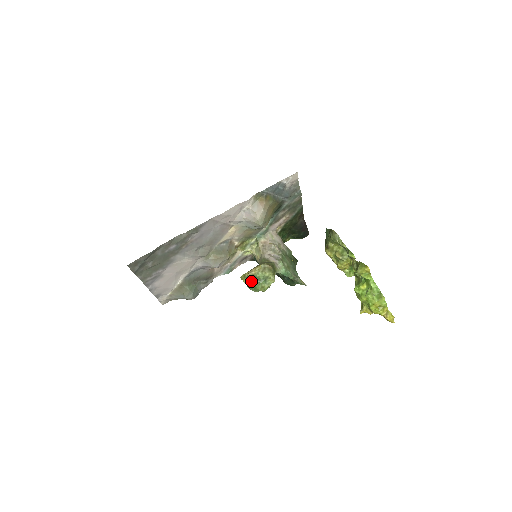
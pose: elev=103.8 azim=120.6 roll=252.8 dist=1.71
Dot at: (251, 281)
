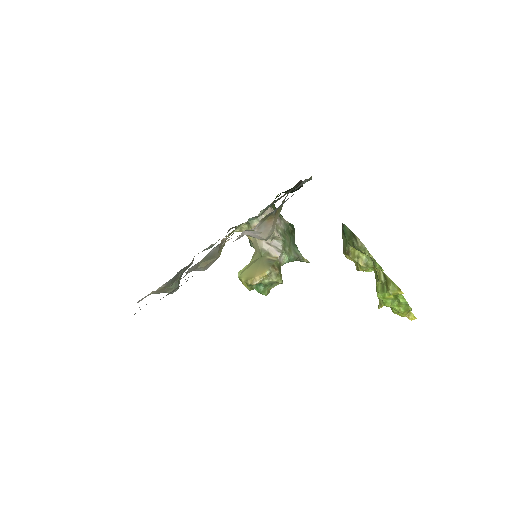
Dot at: (254, 286)
